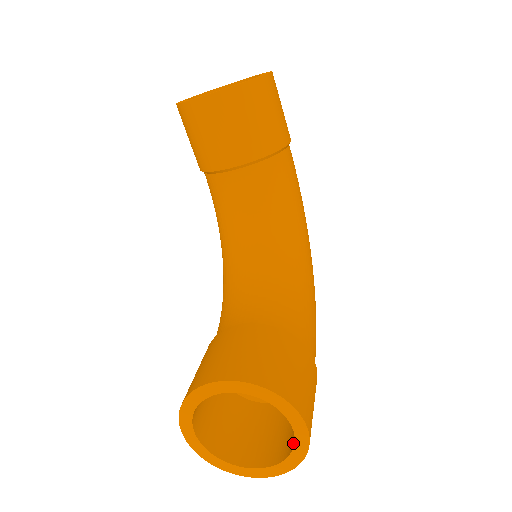
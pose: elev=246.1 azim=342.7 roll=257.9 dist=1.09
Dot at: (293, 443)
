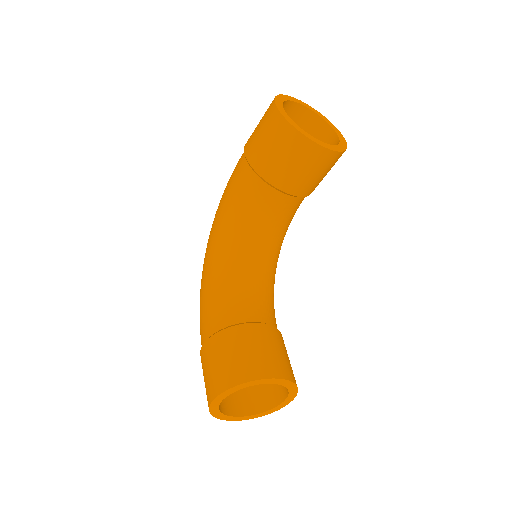
Dot at: (268, 405)
